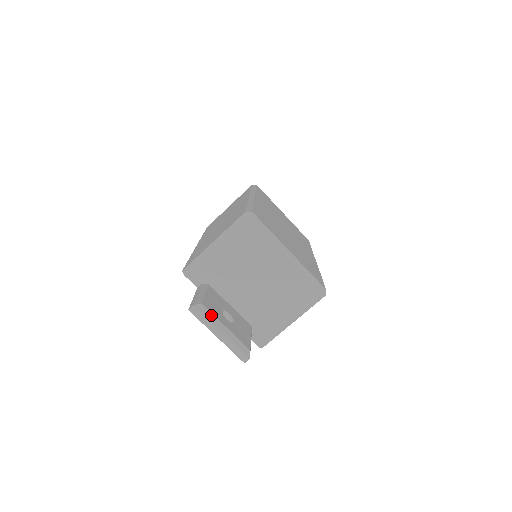
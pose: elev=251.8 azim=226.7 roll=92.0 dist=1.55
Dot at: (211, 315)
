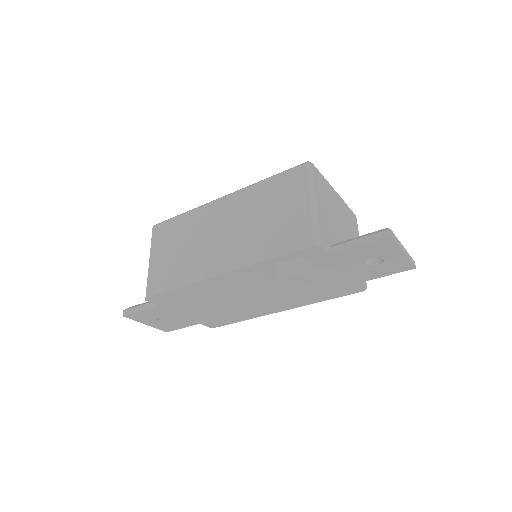
Dot at: occluded
